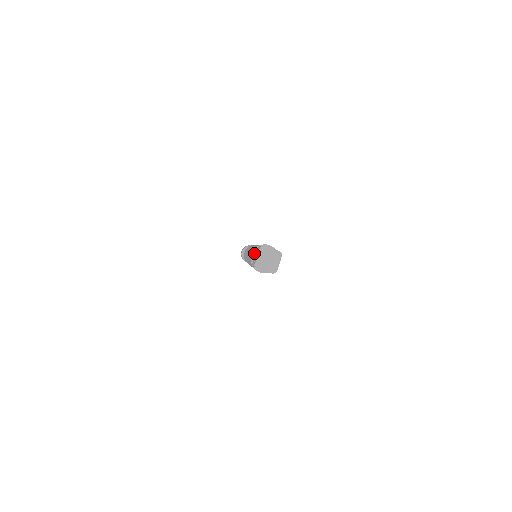
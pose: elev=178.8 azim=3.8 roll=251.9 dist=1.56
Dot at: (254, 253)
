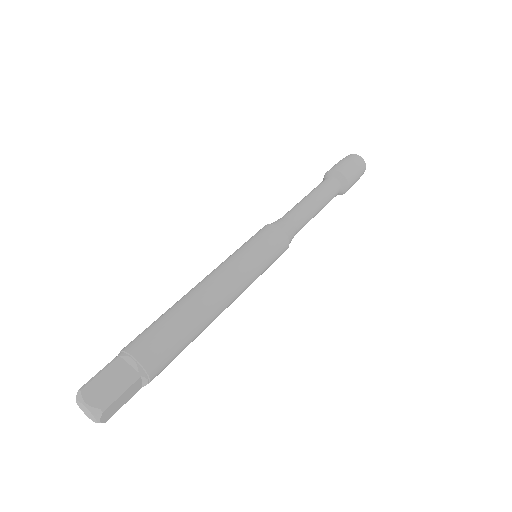
Dot at: occluded
